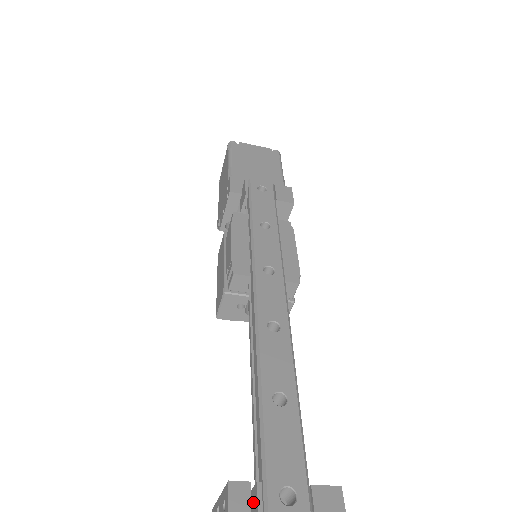
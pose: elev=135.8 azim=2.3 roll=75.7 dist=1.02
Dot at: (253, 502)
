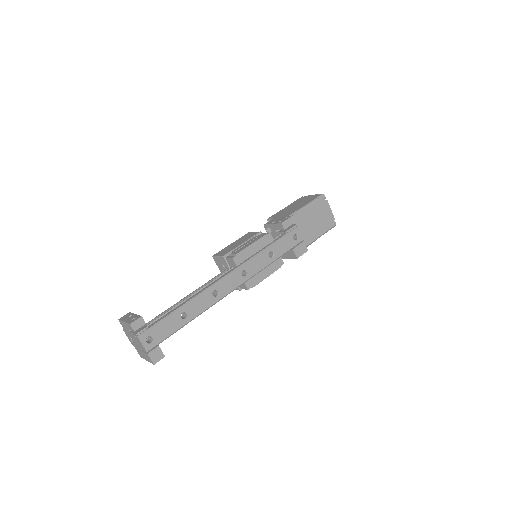
Dot at: (140, 328)
